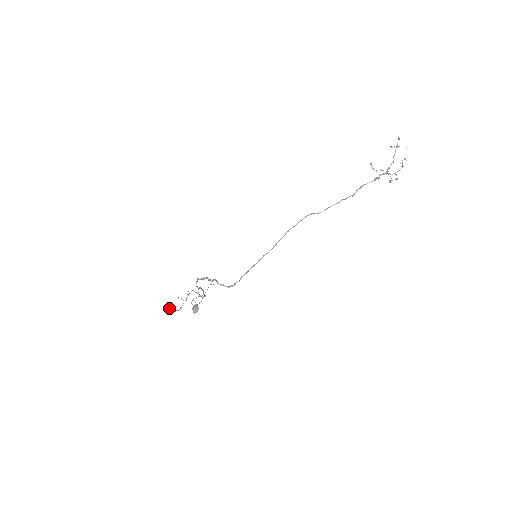
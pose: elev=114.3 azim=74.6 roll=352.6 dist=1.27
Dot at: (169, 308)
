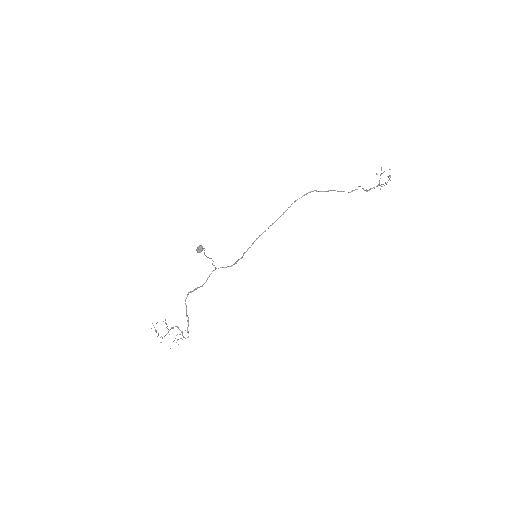
Dot at: occluded
